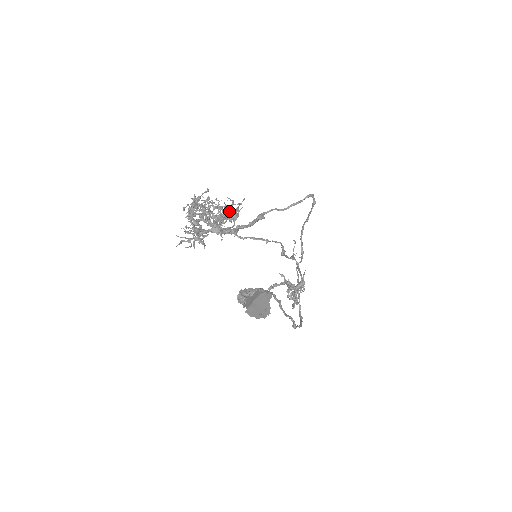
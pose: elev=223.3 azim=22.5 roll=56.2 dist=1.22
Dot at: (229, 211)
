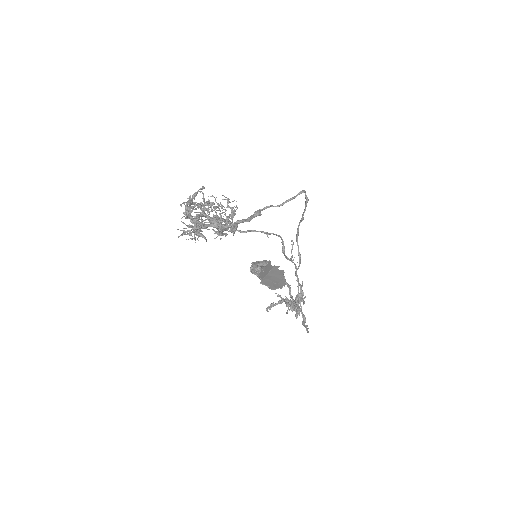
Dot at: occluded
